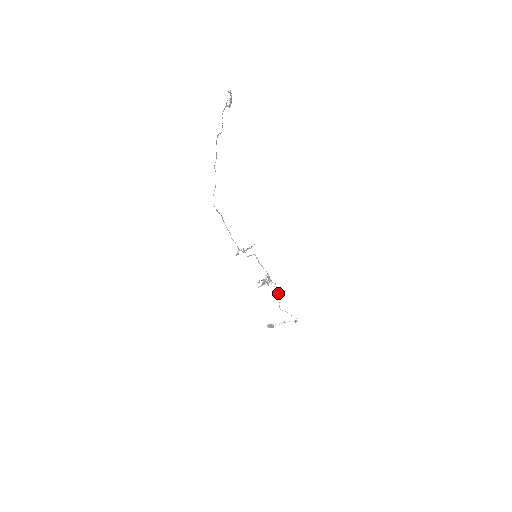
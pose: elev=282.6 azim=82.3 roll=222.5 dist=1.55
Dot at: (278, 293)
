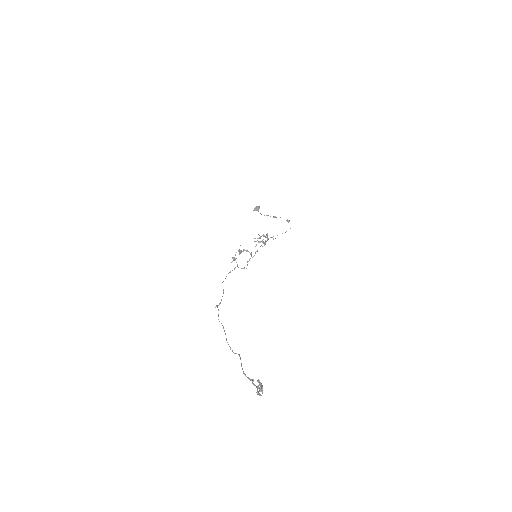
Dot at: occluded
